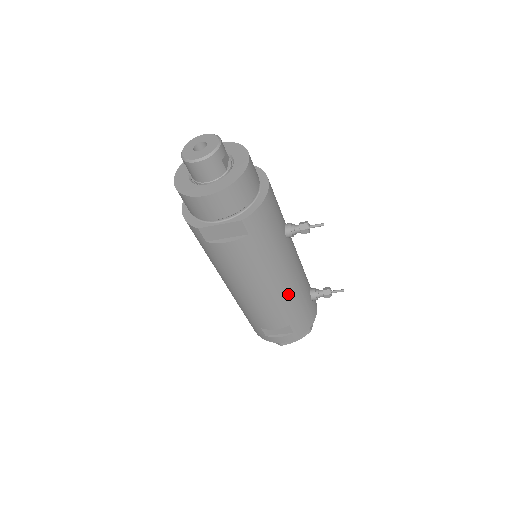
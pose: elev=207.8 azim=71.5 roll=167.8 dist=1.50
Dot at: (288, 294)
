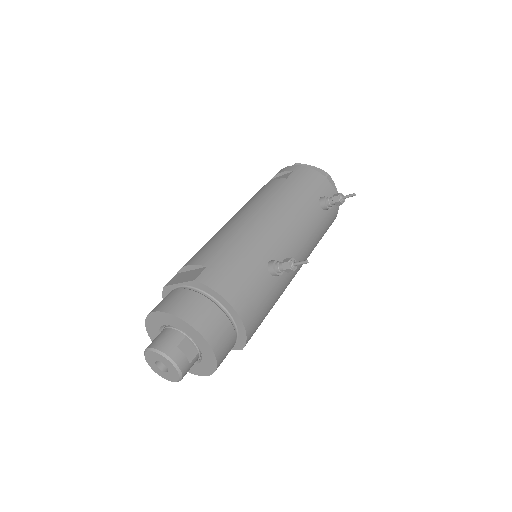
Dot at: (306, 258)
